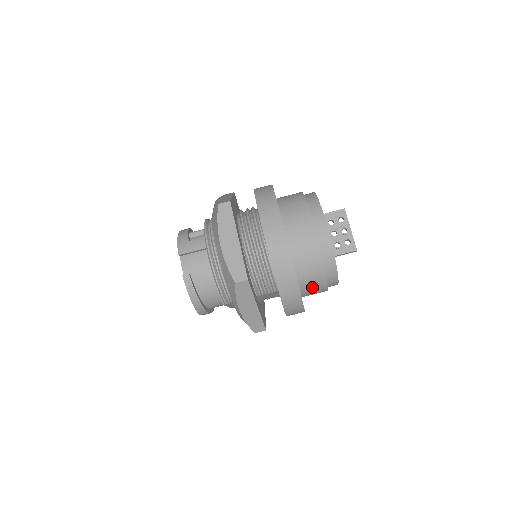
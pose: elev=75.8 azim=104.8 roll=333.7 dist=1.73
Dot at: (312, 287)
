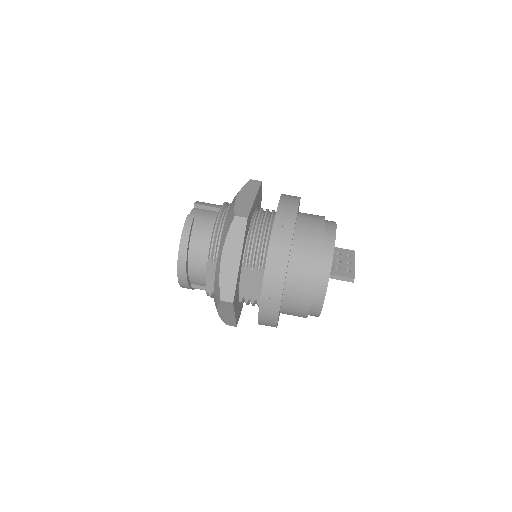
Dot at: (299, 280)
